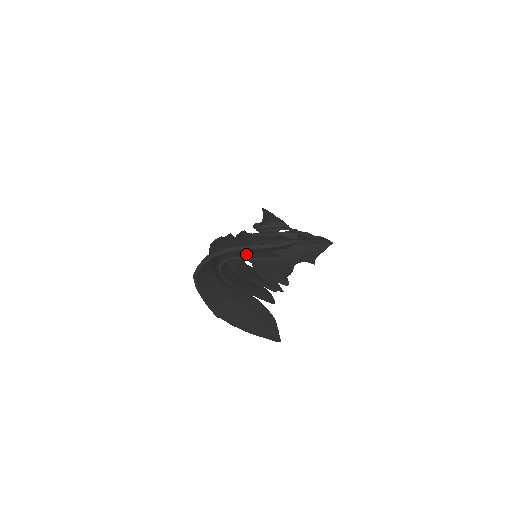
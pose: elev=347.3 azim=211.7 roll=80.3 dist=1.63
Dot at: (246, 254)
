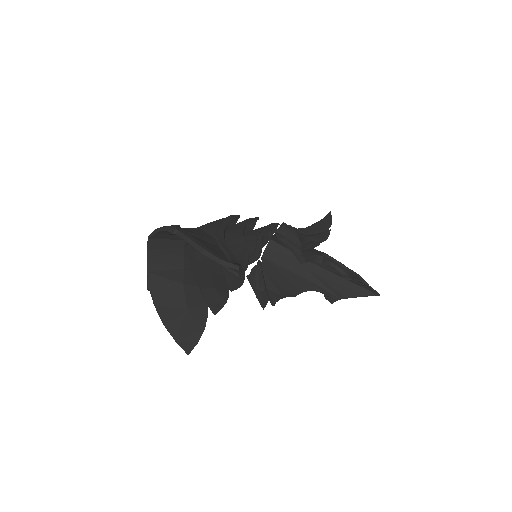
Dot at: occluded
